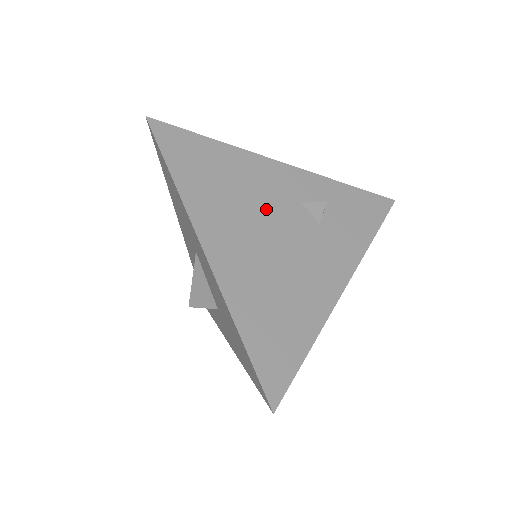
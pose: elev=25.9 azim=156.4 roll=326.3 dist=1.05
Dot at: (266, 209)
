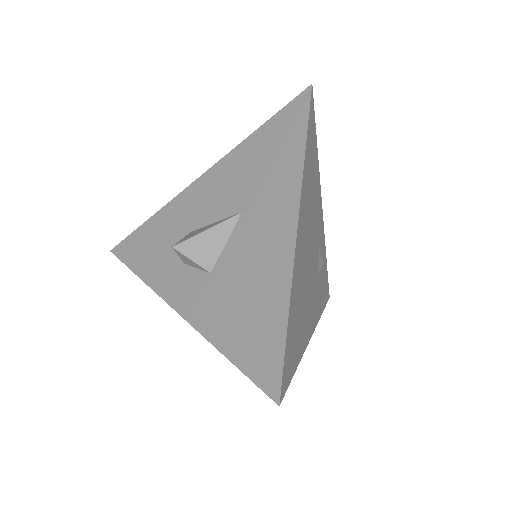
Dot at: (314, 233)
